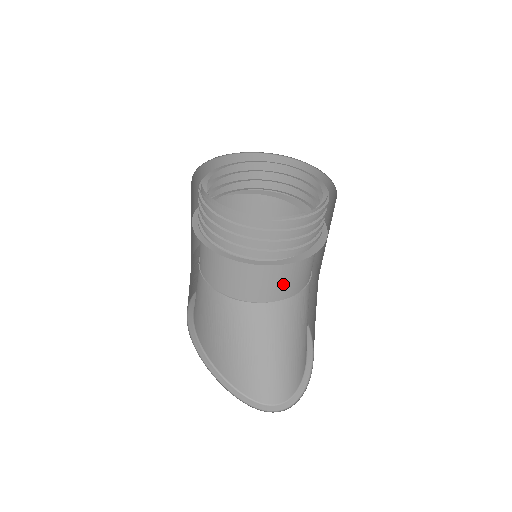
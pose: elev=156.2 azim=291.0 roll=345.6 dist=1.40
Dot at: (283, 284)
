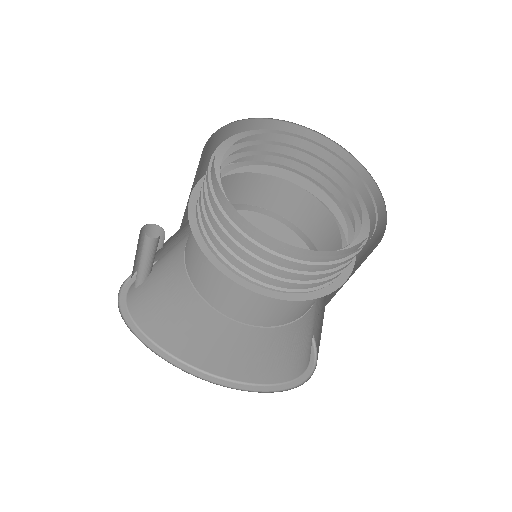
Dot at: occluded
